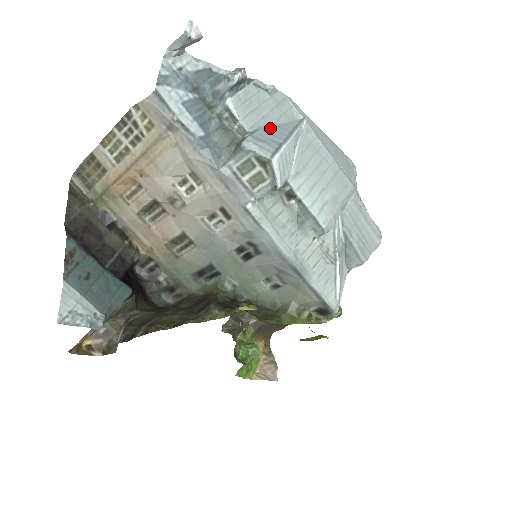
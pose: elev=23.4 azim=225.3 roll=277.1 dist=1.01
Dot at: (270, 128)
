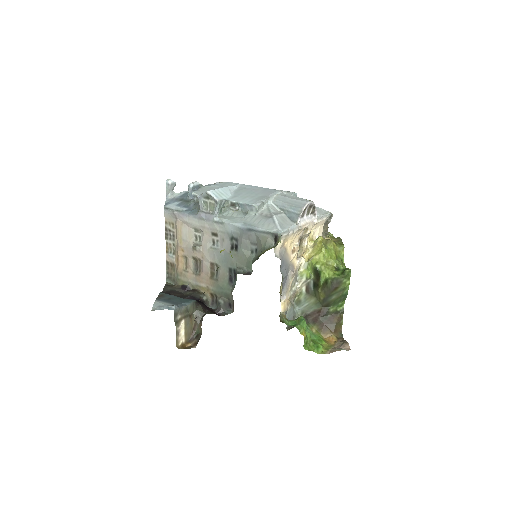
Dot at: occluded
